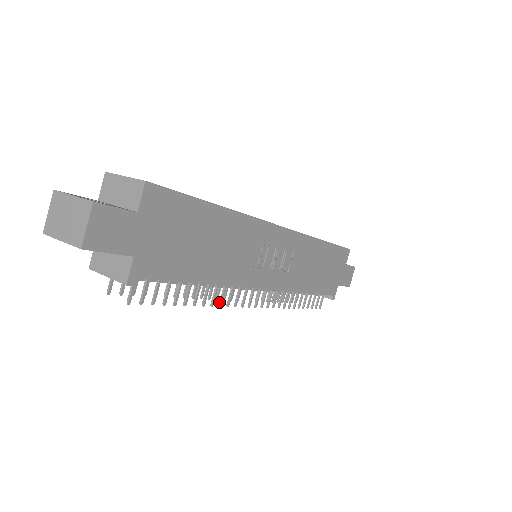
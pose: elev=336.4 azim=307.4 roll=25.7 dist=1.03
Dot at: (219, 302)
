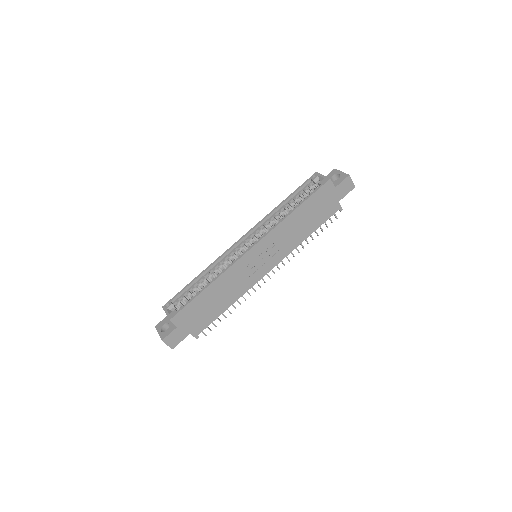
Dot at: occluded
